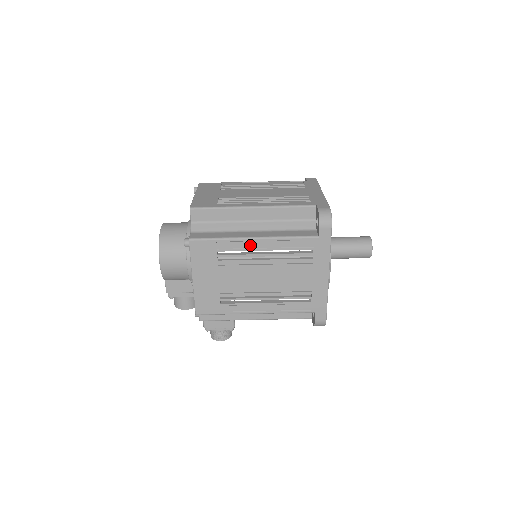
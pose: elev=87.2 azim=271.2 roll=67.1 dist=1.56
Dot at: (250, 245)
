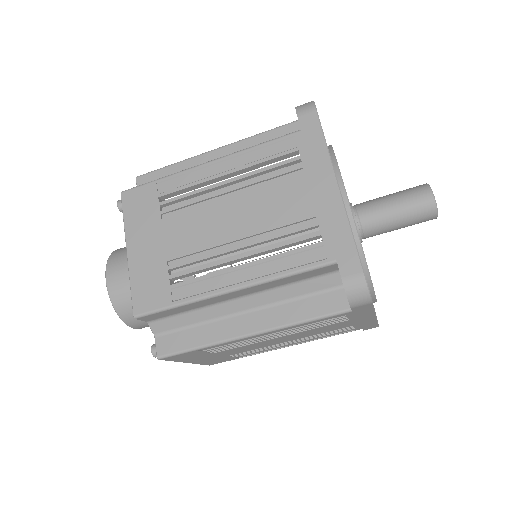
Dot at: (248, 338)
